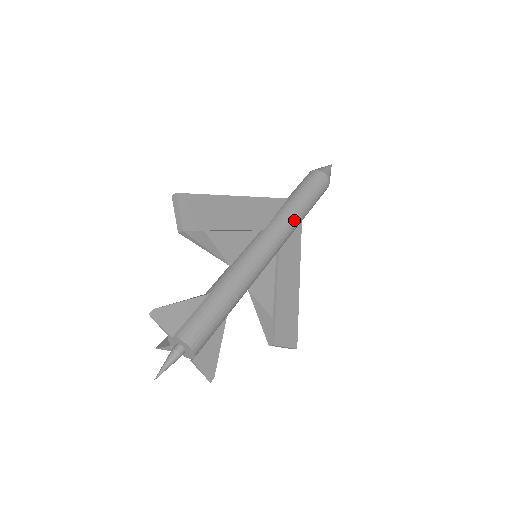
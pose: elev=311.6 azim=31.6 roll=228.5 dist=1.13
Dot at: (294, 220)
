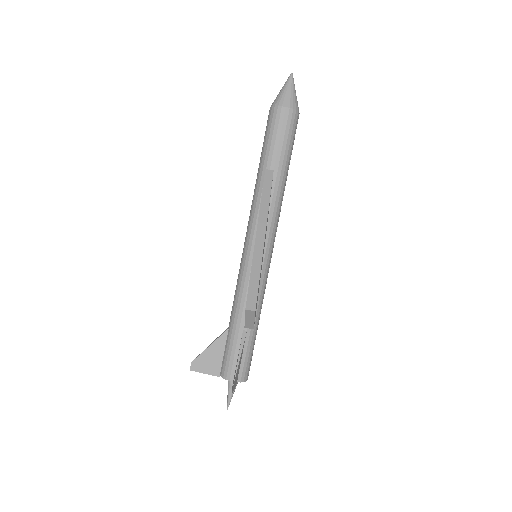
Dot at: (282, 200)
